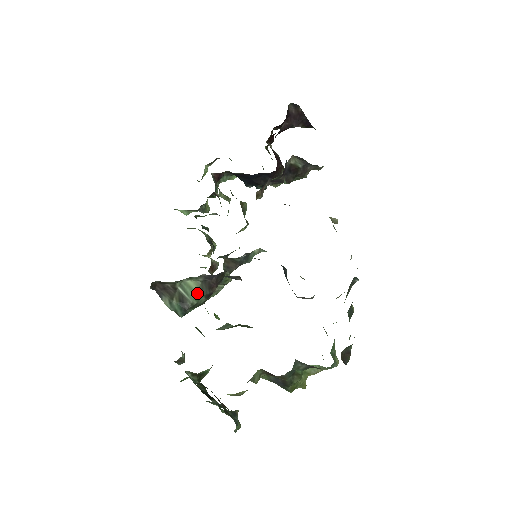
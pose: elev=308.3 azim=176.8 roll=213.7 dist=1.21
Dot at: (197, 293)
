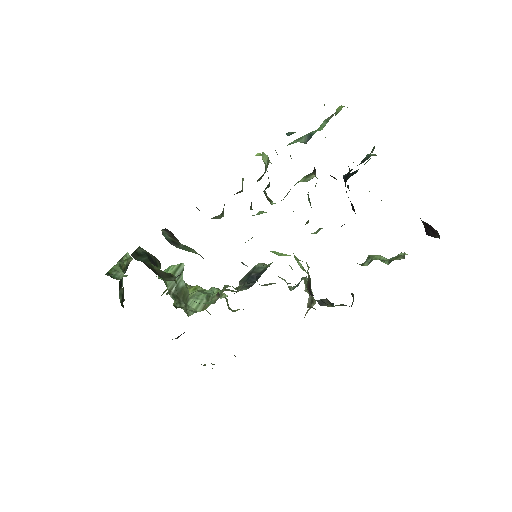
Dot at: (189, 251)
